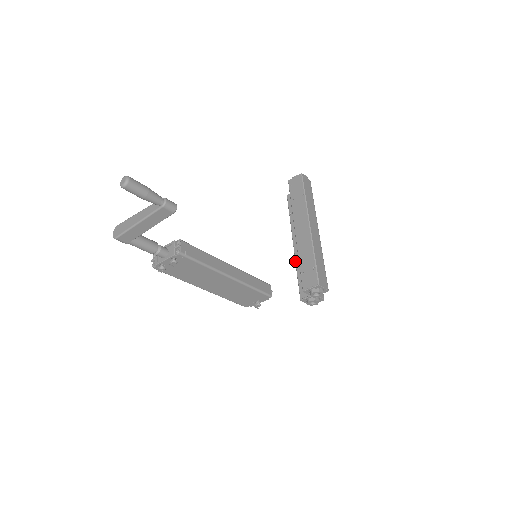
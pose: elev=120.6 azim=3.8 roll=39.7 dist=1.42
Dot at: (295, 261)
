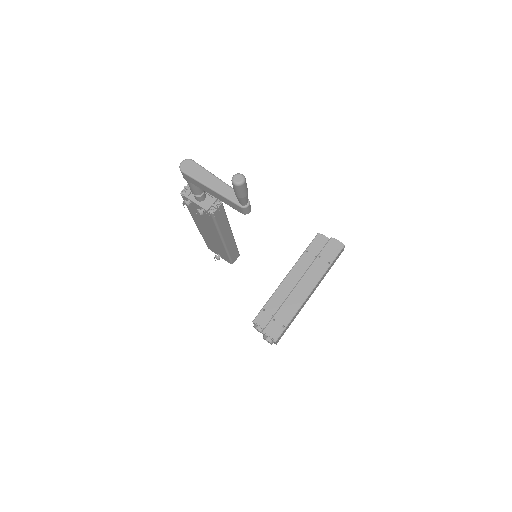
Dot at: (276, 290)
